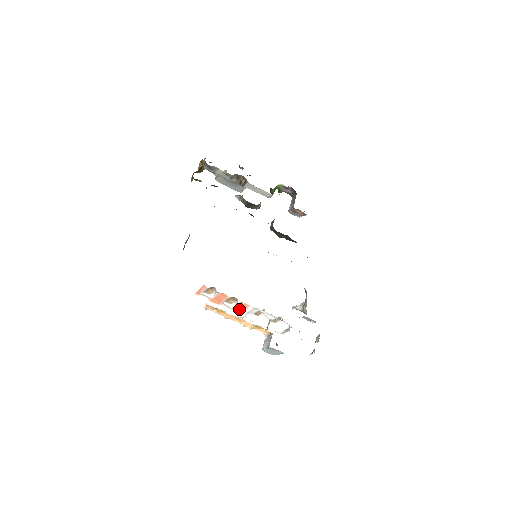
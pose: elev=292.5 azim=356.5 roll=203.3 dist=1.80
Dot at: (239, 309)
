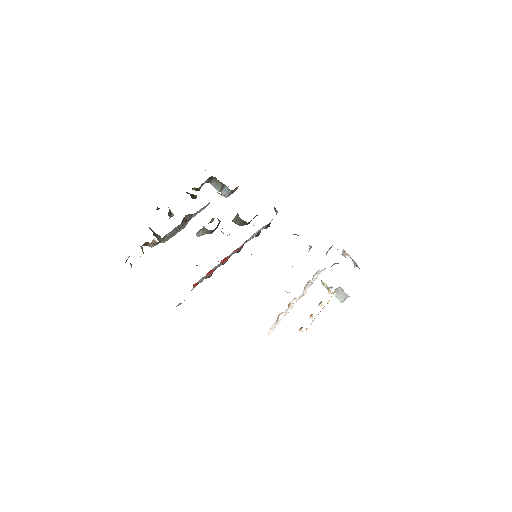
Dot at: occluded
